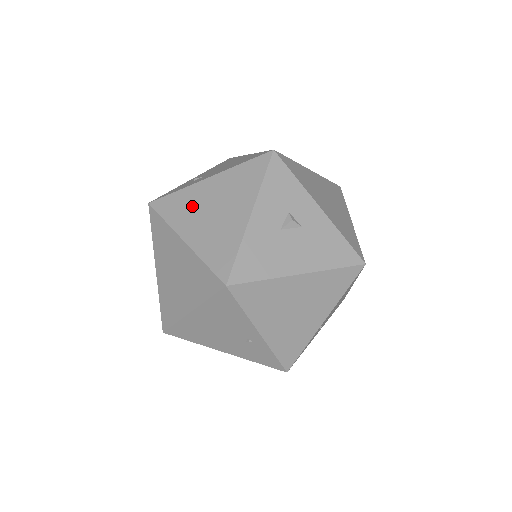
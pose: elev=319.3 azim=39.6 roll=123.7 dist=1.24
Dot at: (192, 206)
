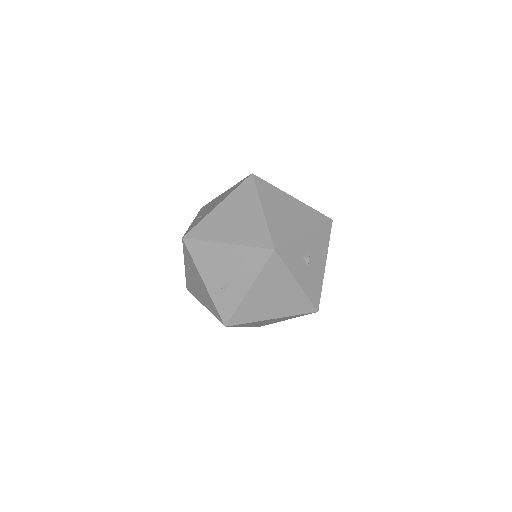
Dot at: (257, 307)
